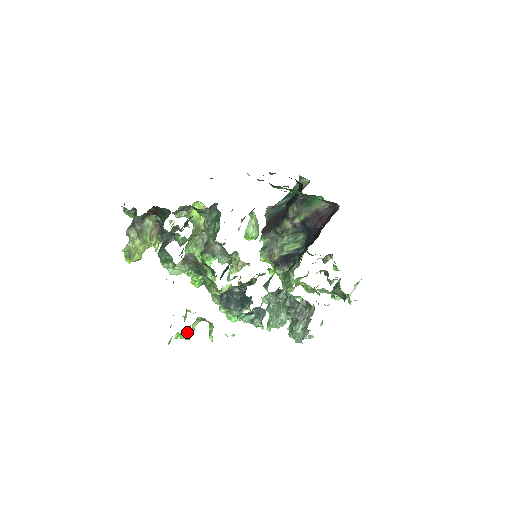
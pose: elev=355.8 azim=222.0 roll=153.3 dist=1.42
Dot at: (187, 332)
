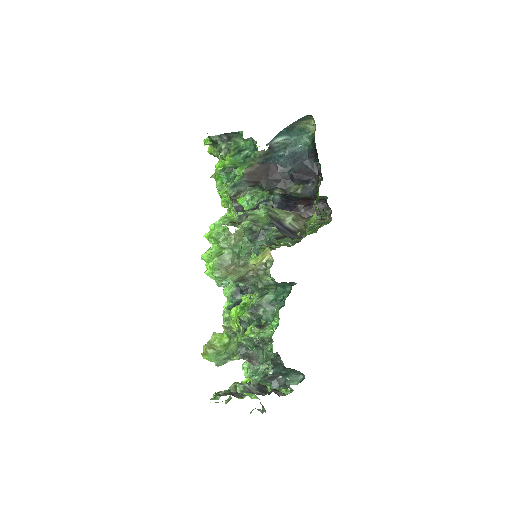
Dot at: occluded
